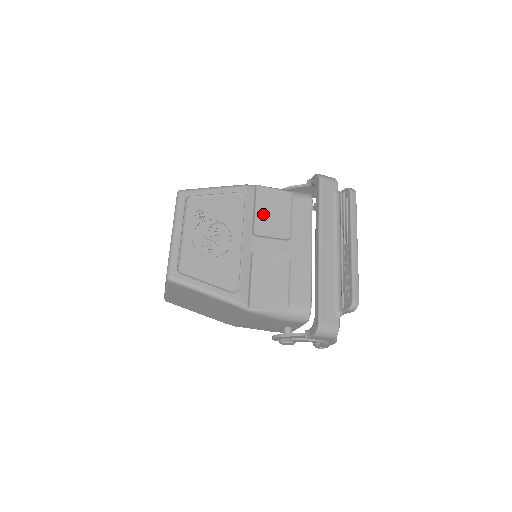
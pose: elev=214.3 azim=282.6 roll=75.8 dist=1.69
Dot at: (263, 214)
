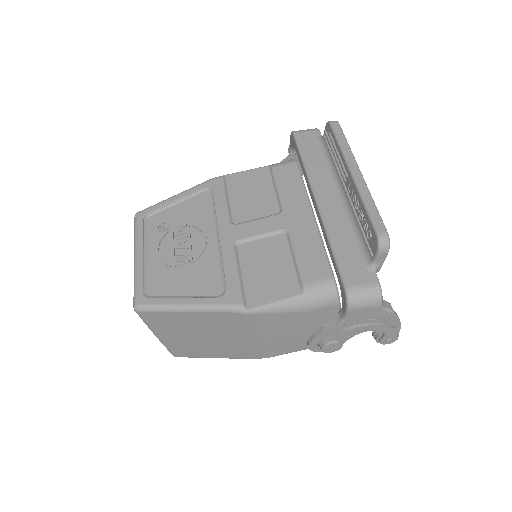
Dot at: (240, 200)
